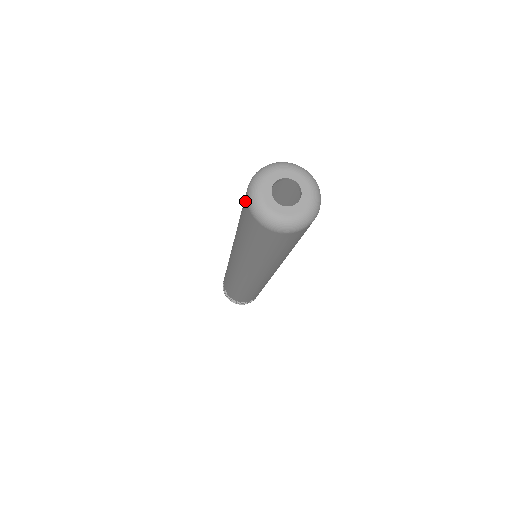
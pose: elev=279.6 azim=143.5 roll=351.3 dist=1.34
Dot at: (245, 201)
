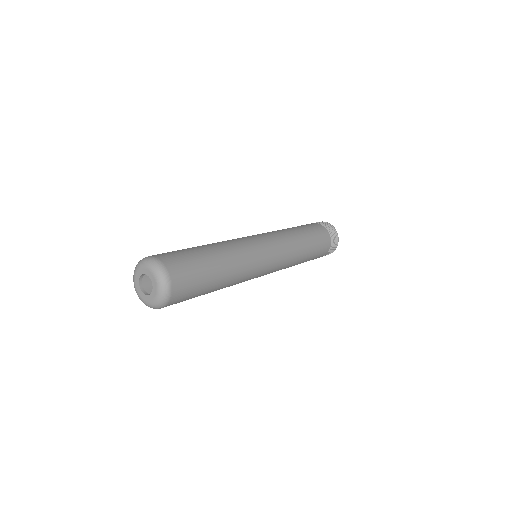
Dot at: occluded
